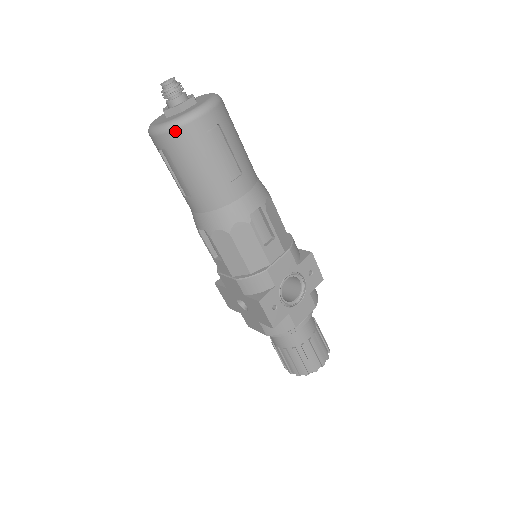
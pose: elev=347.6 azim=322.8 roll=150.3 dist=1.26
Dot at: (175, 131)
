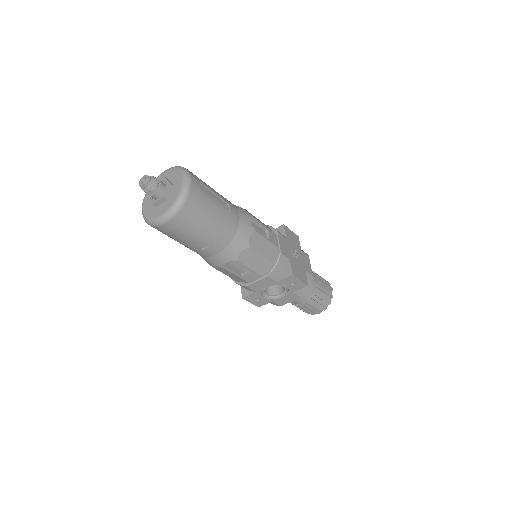
Dot at: (150, 225)
